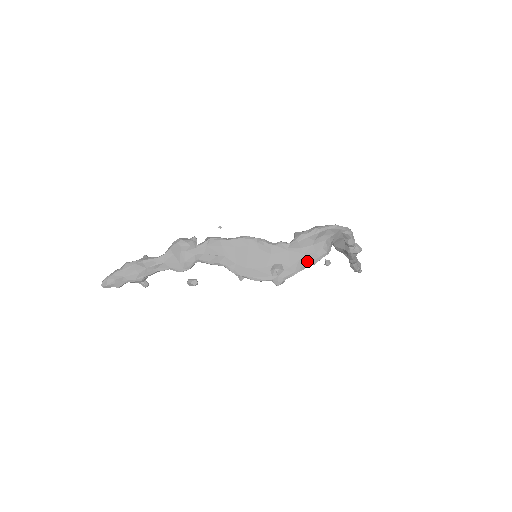
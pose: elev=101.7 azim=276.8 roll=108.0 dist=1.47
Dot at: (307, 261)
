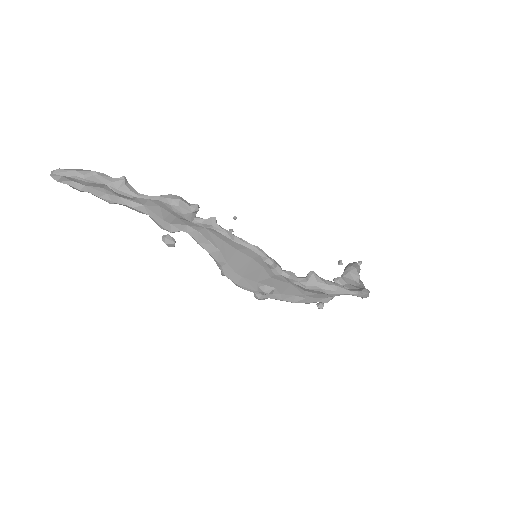
Dot at: (301, 301)
